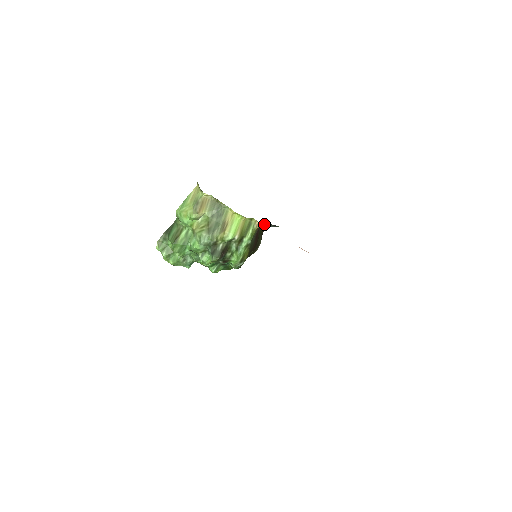
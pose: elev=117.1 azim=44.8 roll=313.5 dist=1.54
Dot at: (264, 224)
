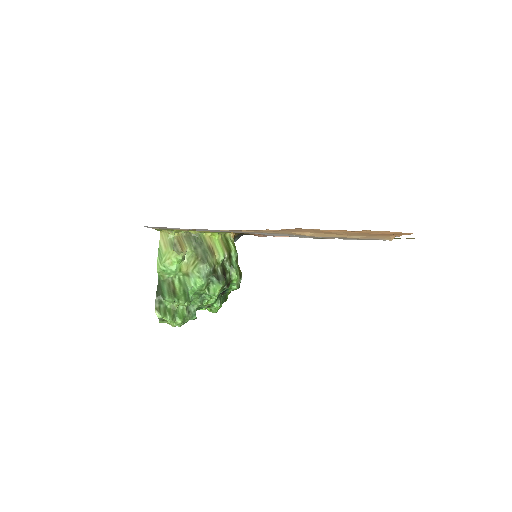
Dot at: occluded
